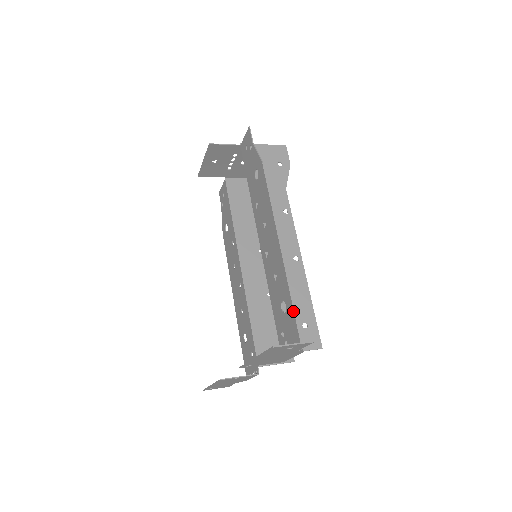
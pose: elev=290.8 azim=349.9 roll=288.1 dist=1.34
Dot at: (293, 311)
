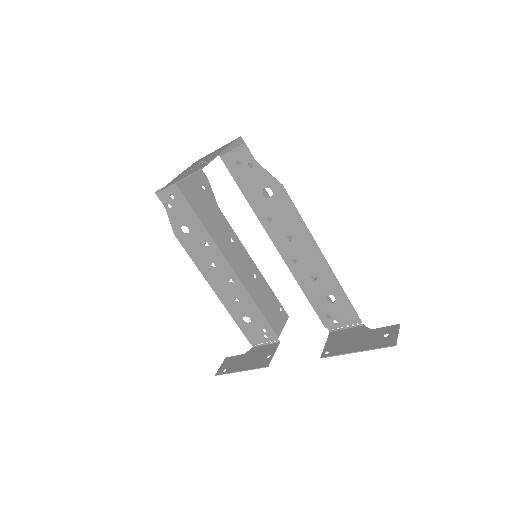
Dot at: (349, 302)
